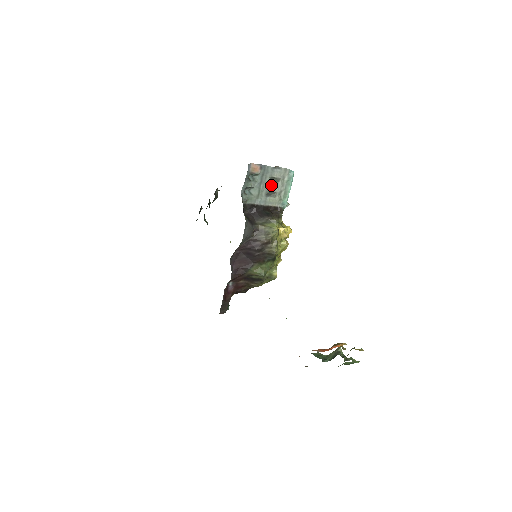
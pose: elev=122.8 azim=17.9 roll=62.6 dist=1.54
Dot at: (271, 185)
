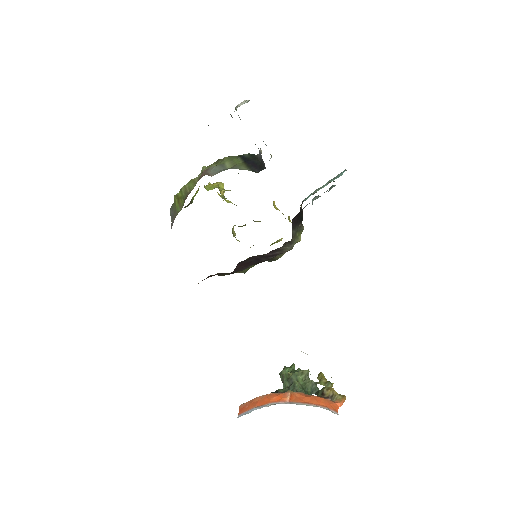
Dot at: occluded
